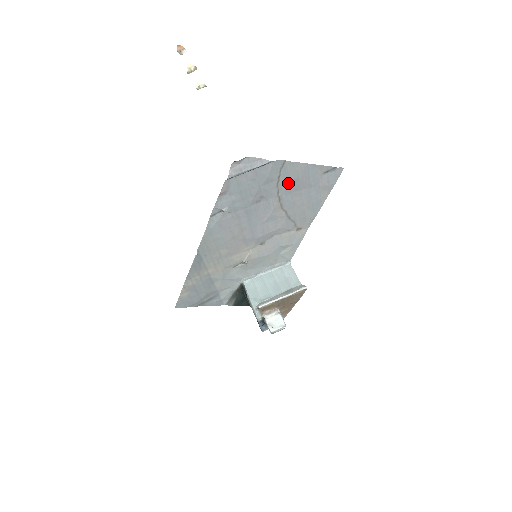
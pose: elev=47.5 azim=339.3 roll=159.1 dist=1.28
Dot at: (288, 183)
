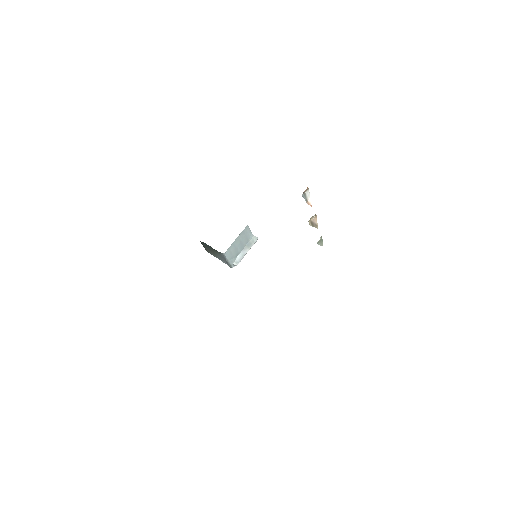
Dot at: occluded
